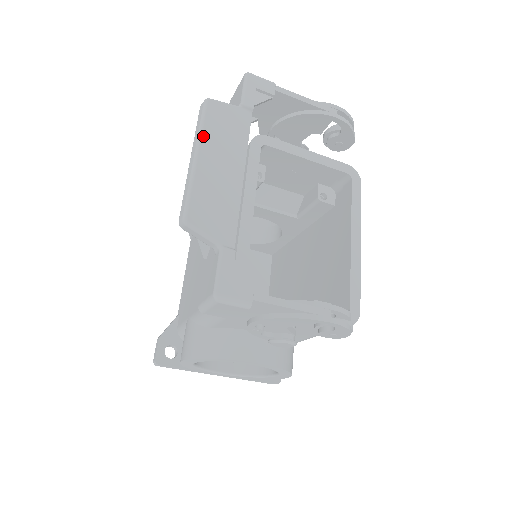
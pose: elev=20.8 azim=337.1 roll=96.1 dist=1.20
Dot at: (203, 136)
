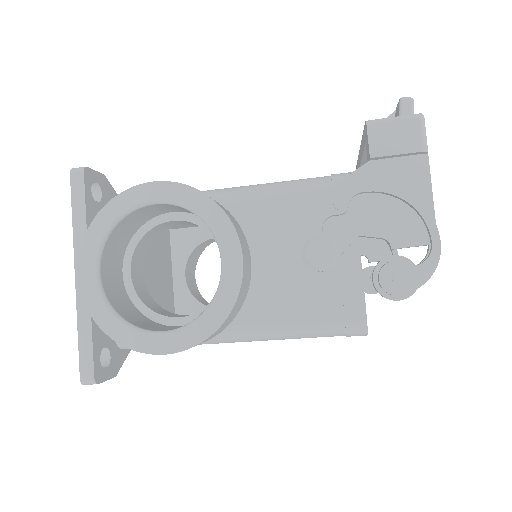
Dot at: occluded
